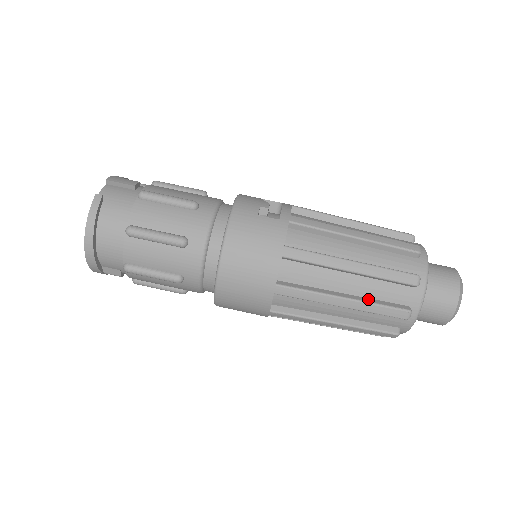
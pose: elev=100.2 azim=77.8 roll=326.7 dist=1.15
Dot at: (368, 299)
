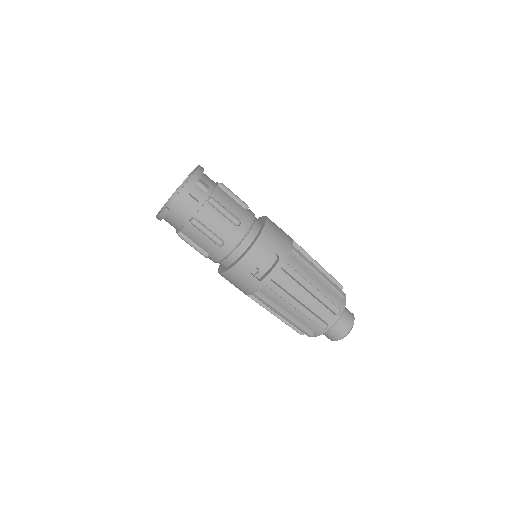
Dot at: (287, 321)
